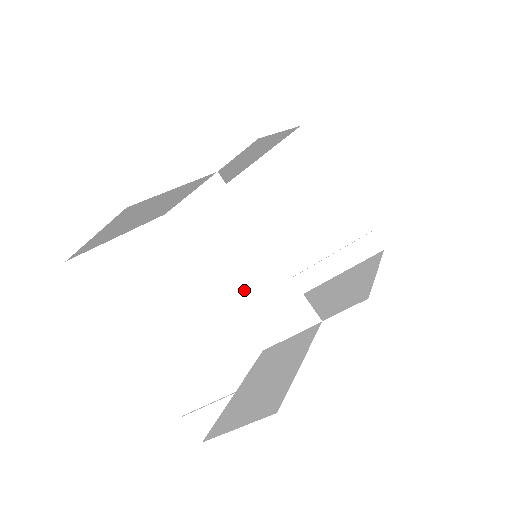
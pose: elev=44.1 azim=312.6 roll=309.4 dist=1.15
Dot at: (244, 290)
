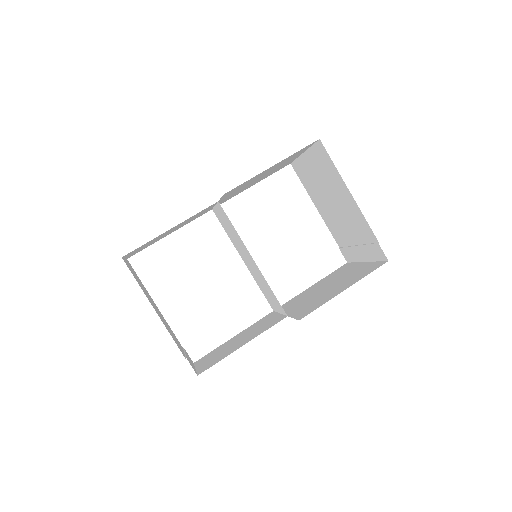
Dot at: (254, 273)
